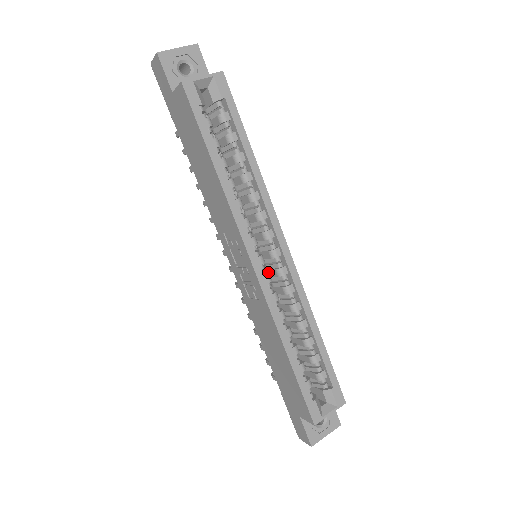
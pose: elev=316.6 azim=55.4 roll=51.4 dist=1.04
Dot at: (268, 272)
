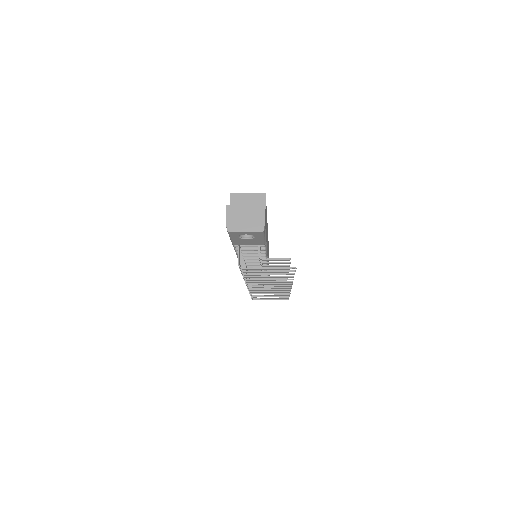
Dot at: occluded
